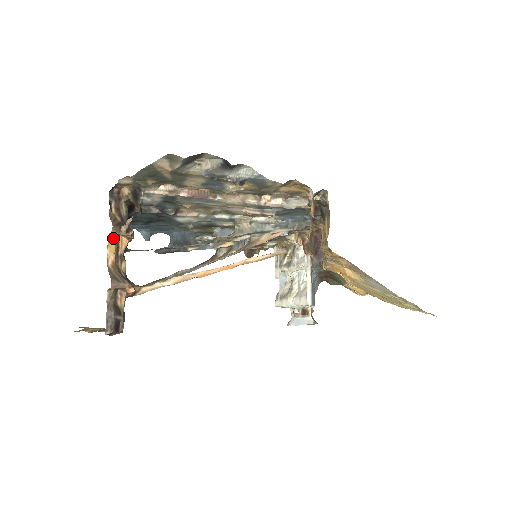
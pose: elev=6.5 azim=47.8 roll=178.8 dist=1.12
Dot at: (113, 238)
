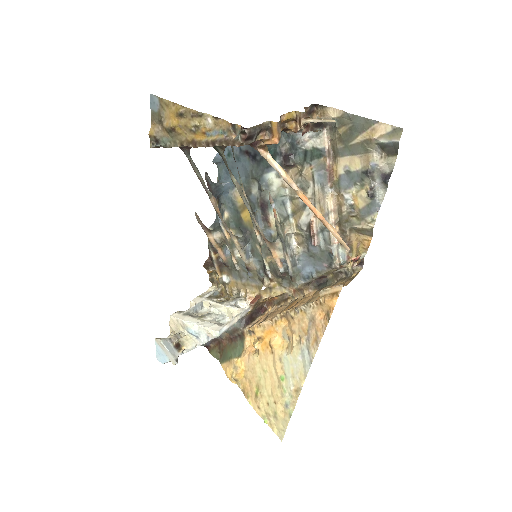
Dot at: (293, 115)
